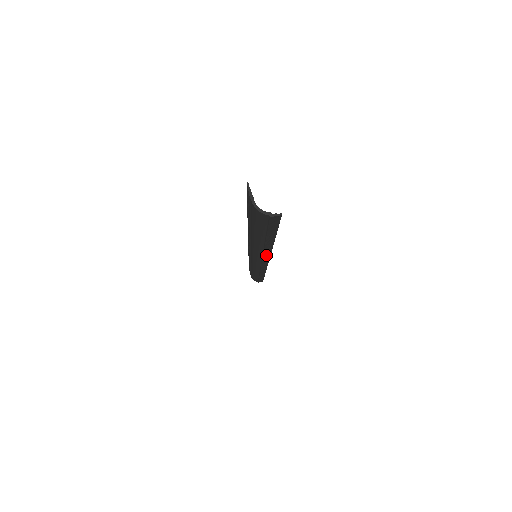
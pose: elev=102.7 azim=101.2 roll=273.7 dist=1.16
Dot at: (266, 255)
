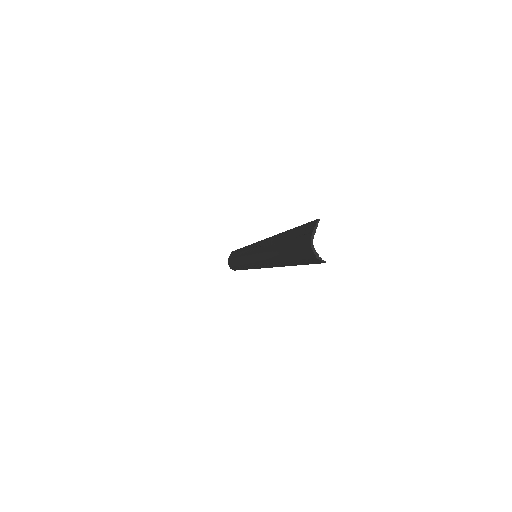
Dot at: (269, 265)
